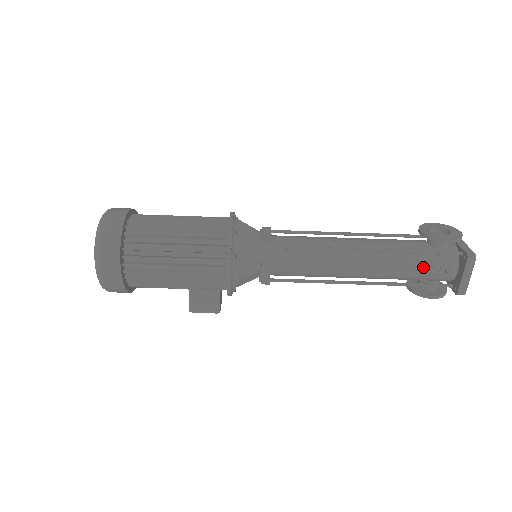
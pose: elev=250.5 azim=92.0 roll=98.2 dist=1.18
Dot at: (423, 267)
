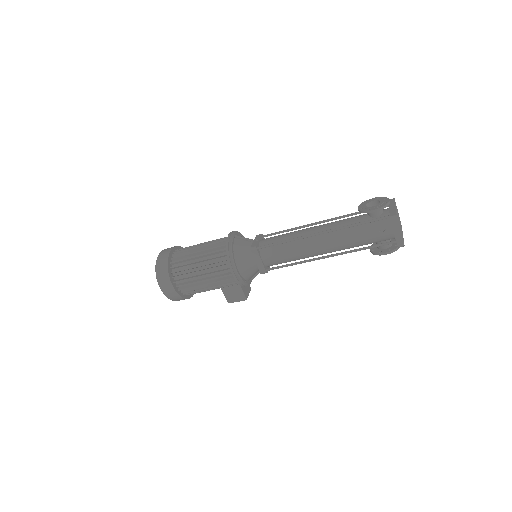
Dot at: (366, 234)
